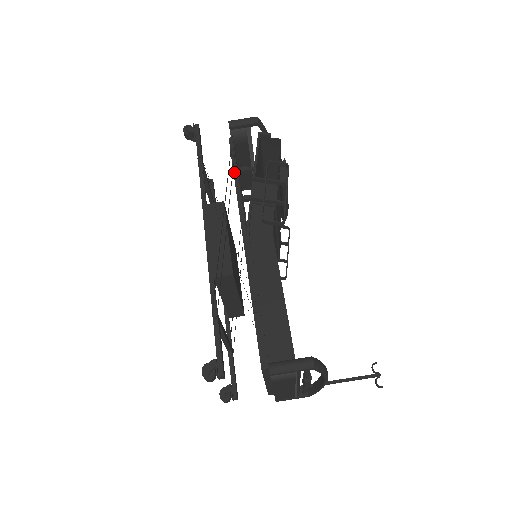
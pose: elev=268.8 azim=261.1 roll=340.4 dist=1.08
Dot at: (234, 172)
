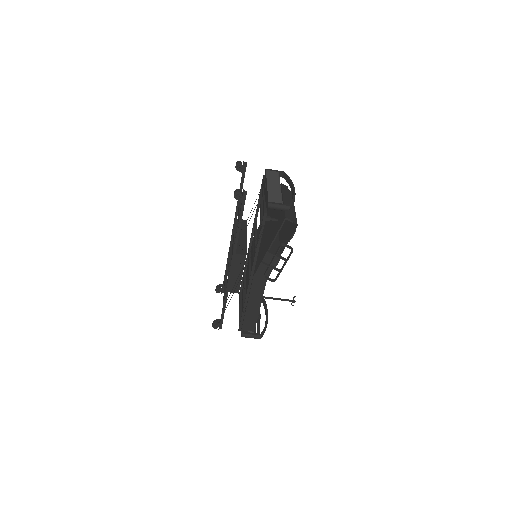
Dot at: (259, 239)
